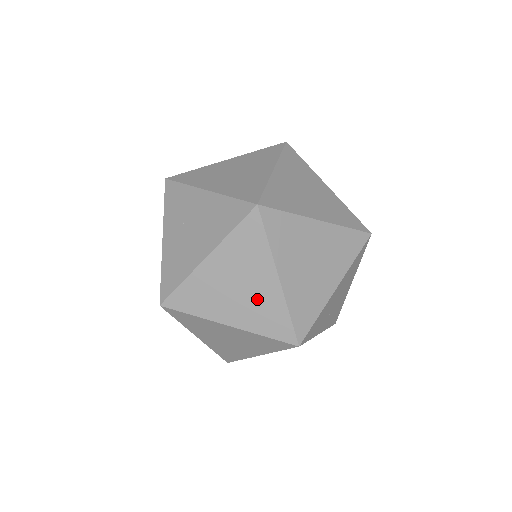
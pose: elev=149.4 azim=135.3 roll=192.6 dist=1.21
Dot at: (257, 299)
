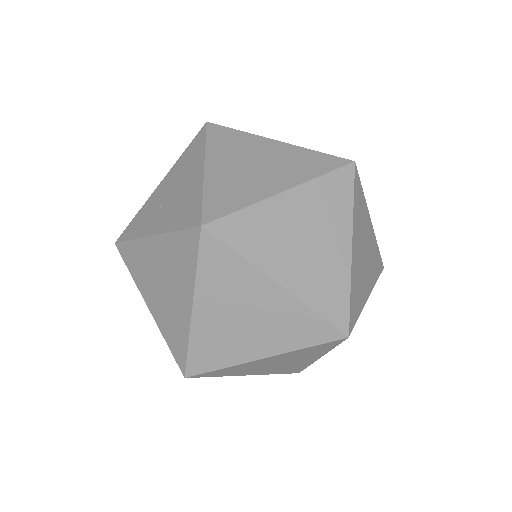
Dot at: (279, 160)
